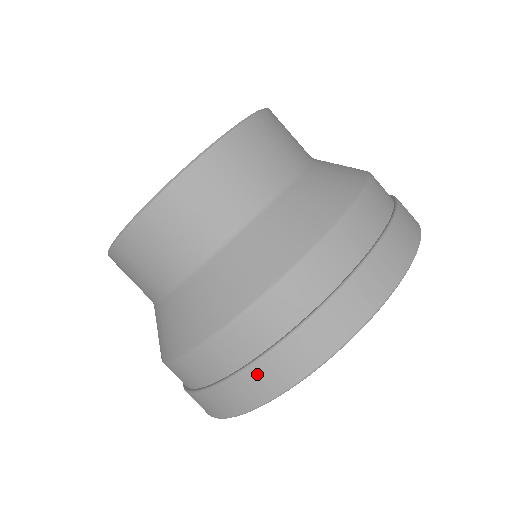
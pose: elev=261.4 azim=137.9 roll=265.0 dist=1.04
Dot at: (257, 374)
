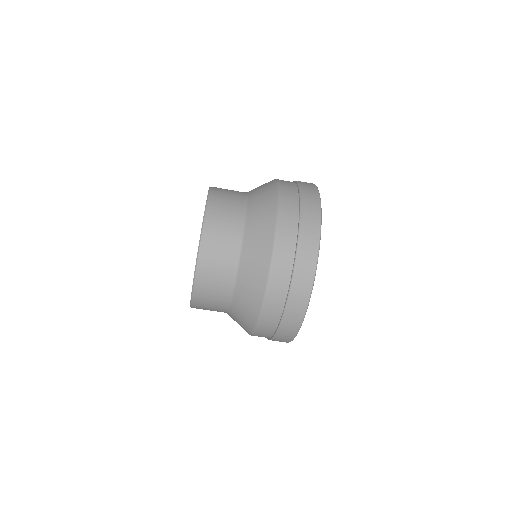
Dot at: (292, 305)
